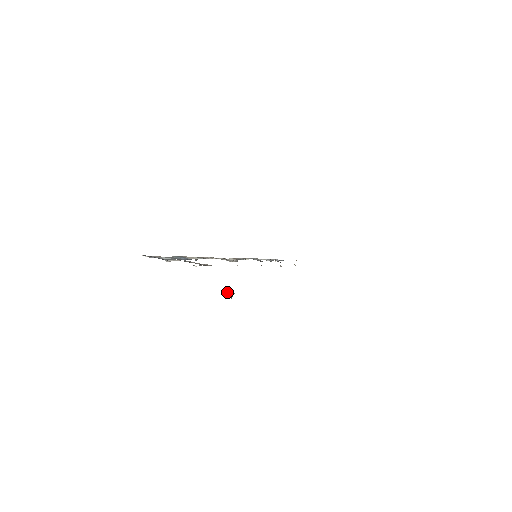
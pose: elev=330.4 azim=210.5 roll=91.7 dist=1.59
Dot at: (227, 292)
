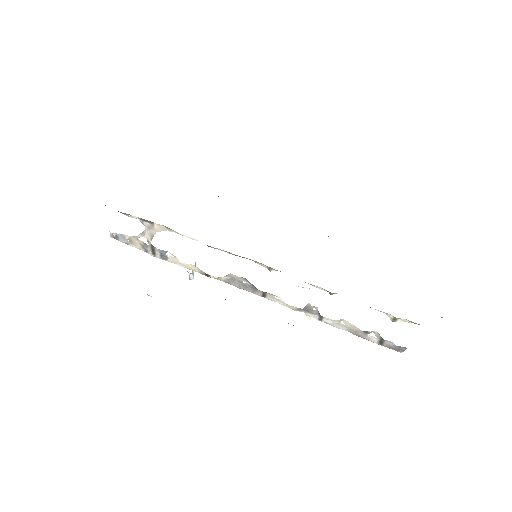
Dot at: occluded
